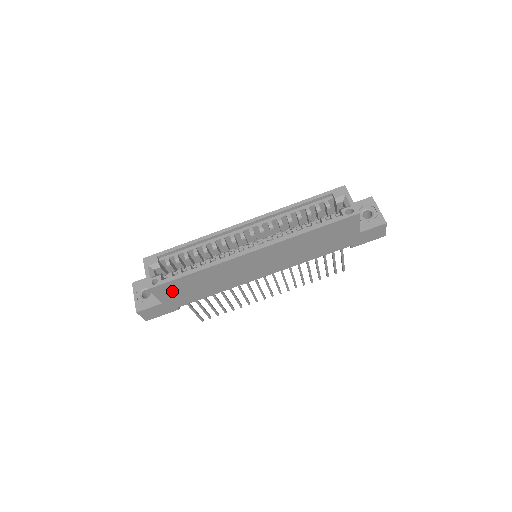
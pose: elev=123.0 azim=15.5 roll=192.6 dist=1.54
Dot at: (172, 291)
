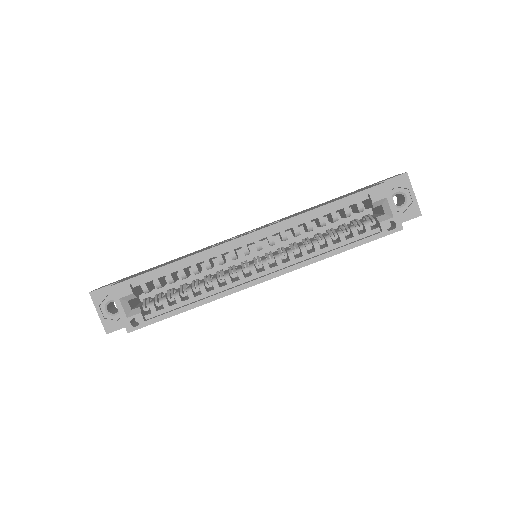
Dot at: occluded
